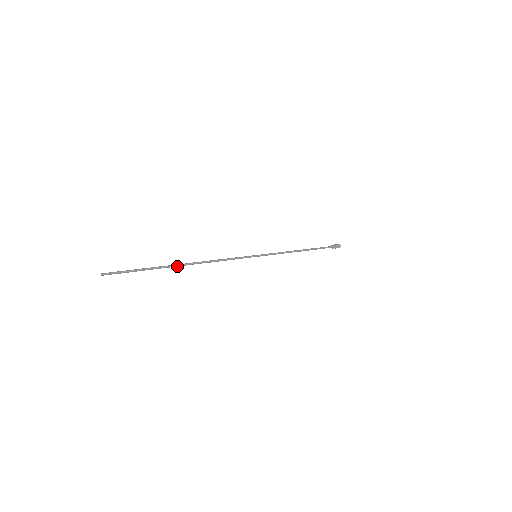
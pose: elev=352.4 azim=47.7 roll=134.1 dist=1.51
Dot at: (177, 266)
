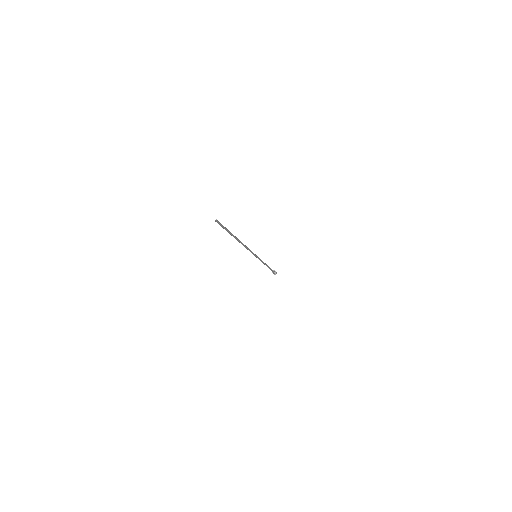
Dot at: (236, 239)
